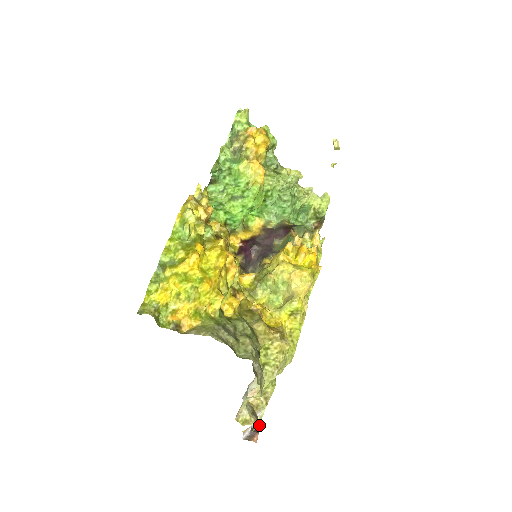
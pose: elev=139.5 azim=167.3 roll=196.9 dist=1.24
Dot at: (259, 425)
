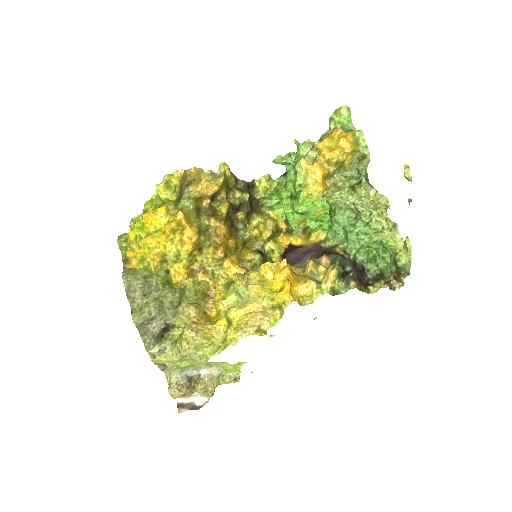
Dot at: occluded
